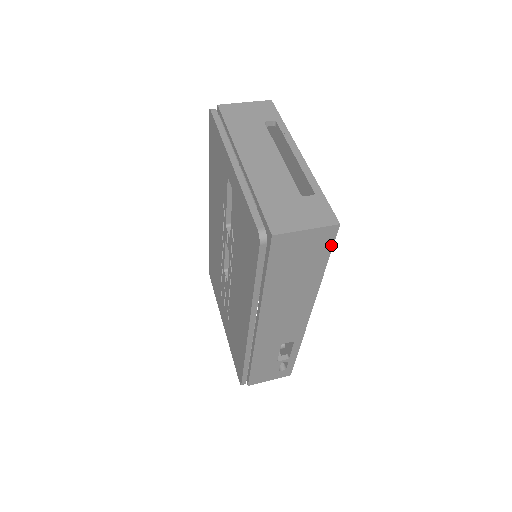
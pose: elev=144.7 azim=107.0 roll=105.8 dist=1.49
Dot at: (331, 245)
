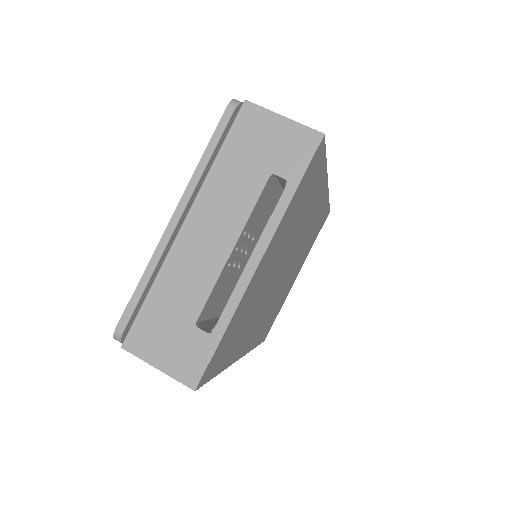
Dot at: occluded
